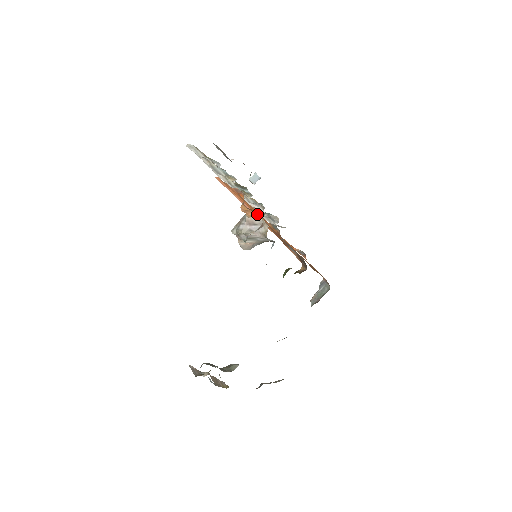
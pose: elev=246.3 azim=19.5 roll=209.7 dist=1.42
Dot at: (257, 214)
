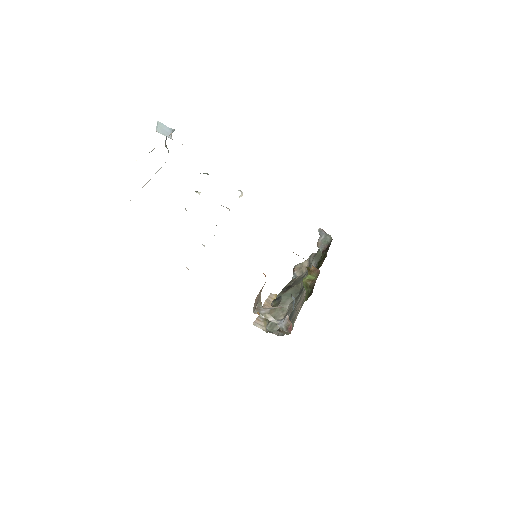
Dot at: occluded
